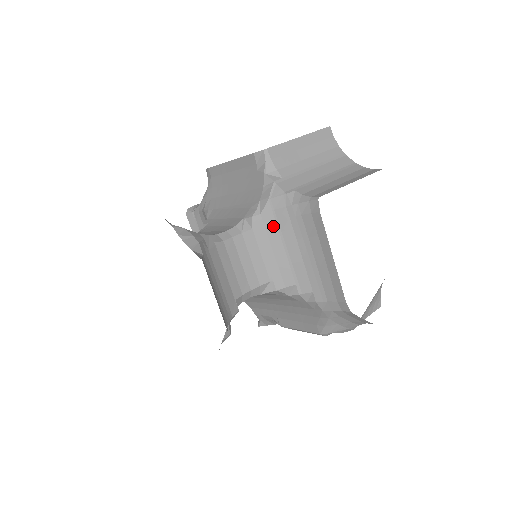
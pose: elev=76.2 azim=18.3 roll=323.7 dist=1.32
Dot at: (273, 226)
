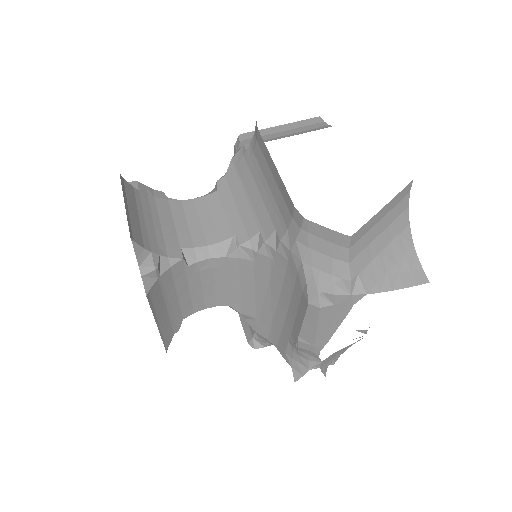
Dot at: (235, 181)
